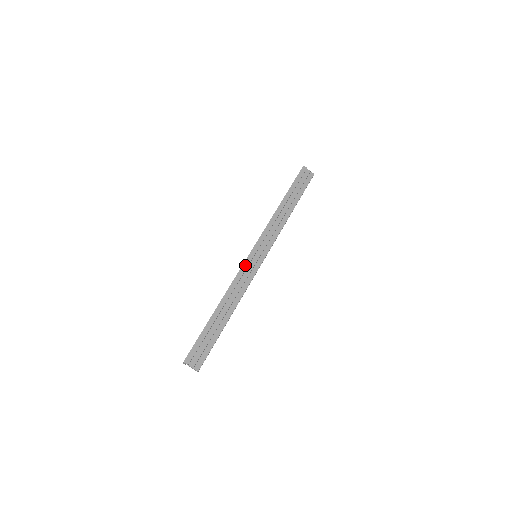
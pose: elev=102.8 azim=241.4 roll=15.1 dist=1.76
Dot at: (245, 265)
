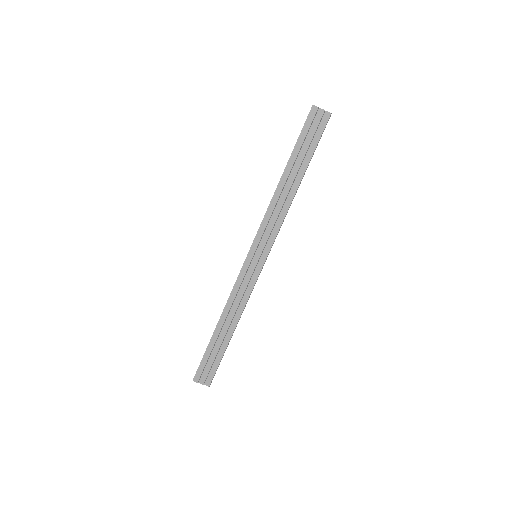
Dot at: (242, 272)
